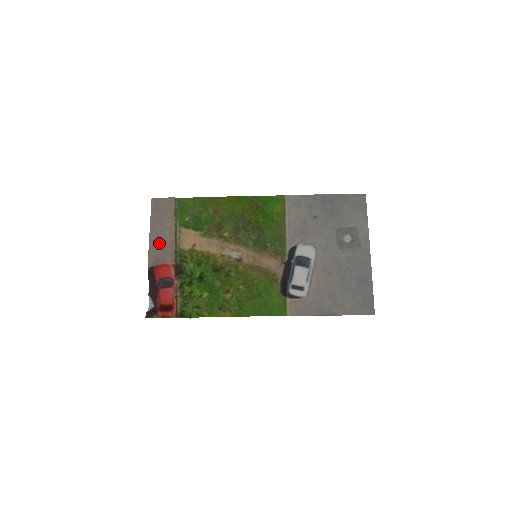
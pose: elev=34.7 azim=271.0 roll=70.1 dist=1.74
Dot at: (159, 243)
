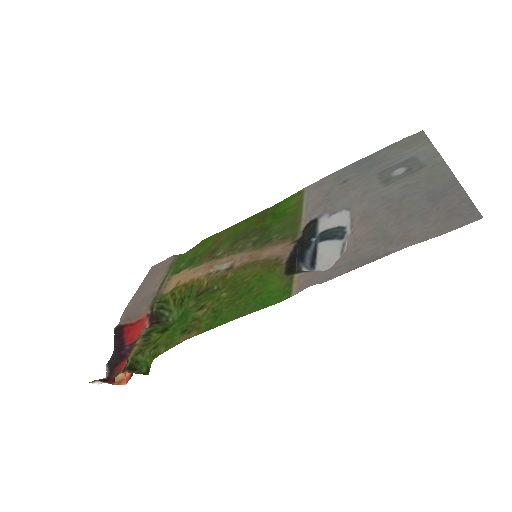
Dot at: (139, 298)
